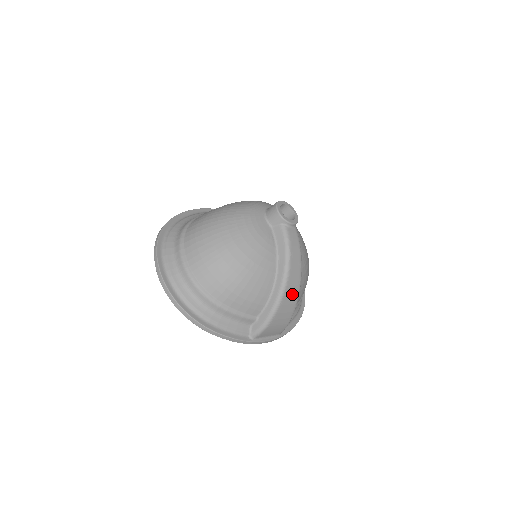
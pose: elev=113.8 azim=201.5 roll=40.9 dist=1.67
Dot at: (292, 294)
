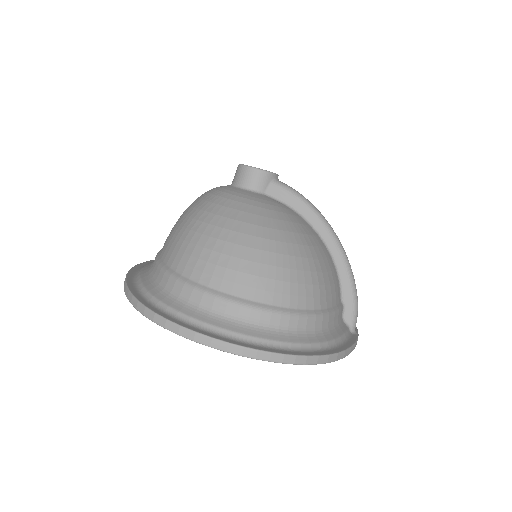
Dot at: occluded
